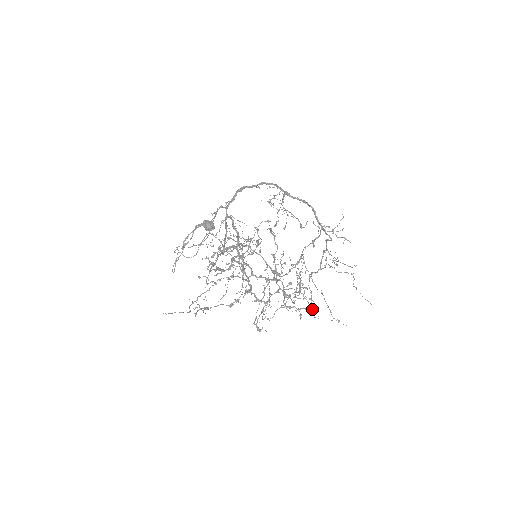
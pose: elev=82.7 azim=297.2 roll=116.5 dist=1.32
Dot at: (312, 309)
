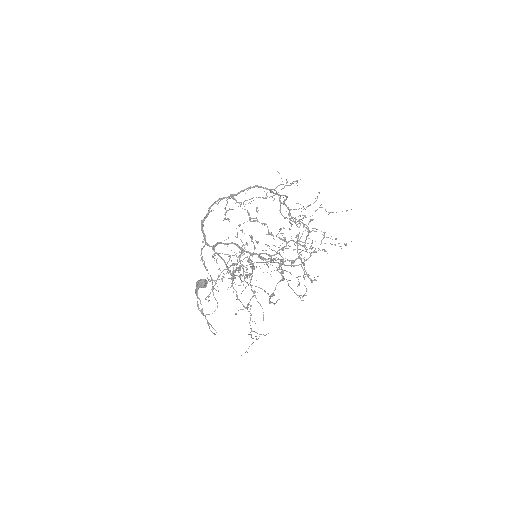
Dot at: (327, 237)
